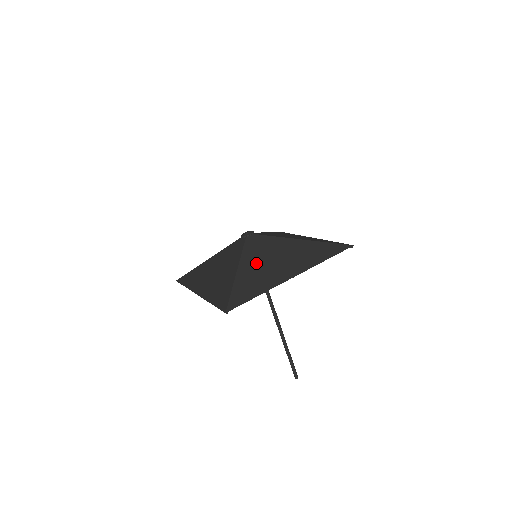
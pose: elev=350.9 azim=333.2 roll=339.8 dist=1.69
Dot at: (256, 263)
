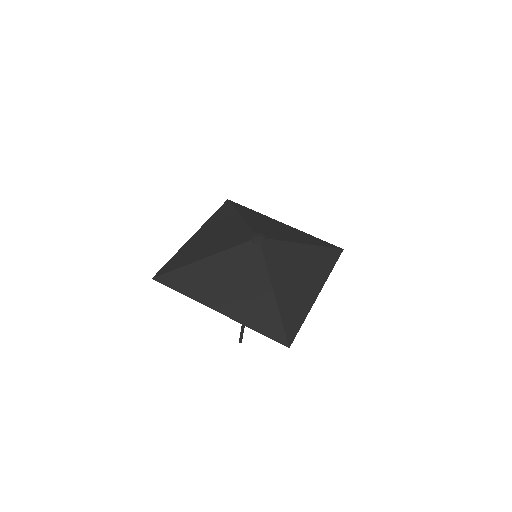
Dot at: (285, 280)
